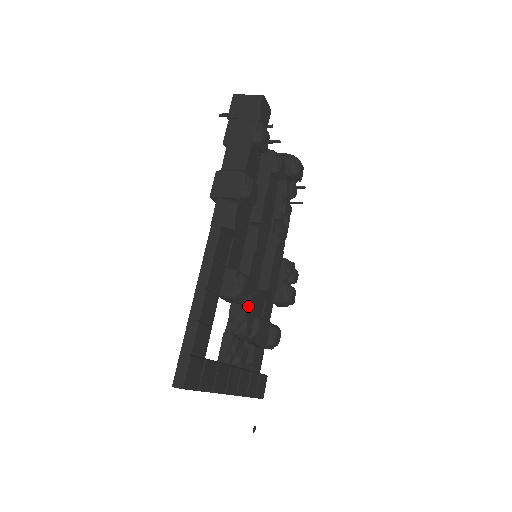
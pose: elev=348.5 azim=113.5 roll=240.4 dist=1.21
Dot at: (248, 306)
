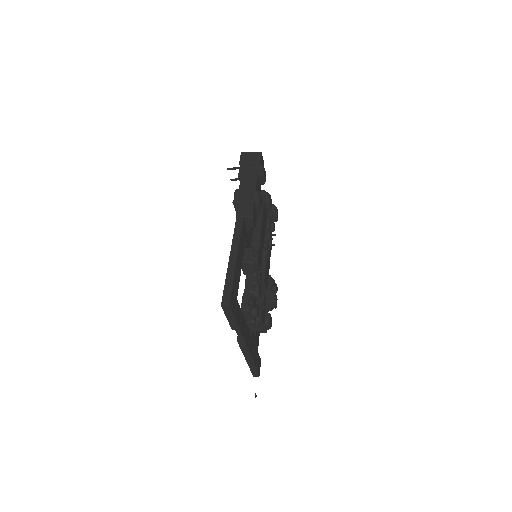
Dot at: occluded
